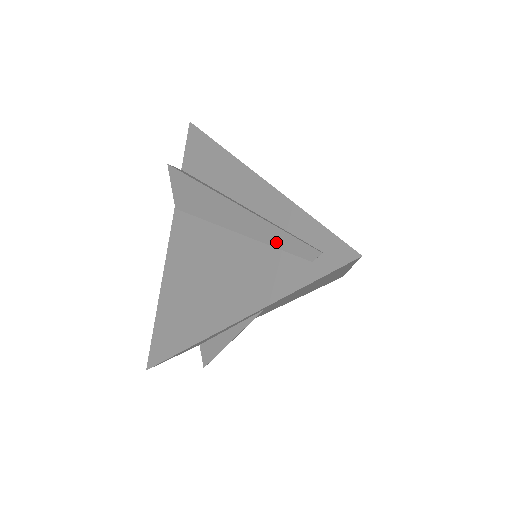
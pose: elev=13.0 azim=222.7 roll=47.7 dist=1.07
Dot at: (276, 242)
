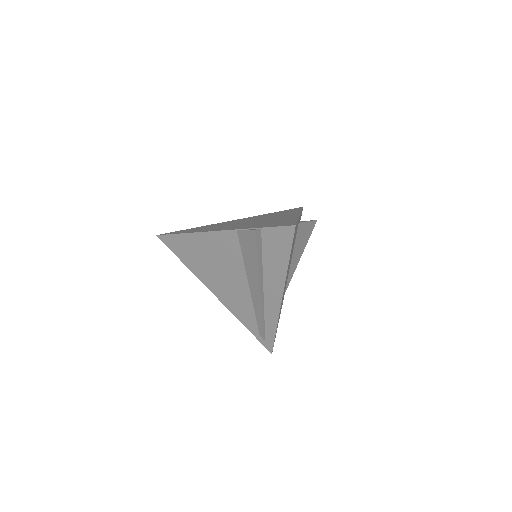
Dot at: (257, 317)
